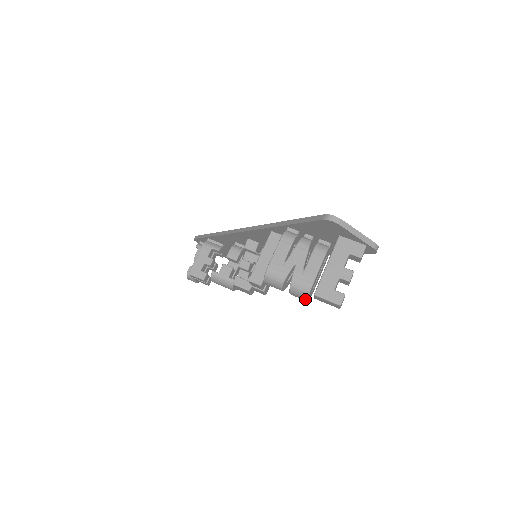
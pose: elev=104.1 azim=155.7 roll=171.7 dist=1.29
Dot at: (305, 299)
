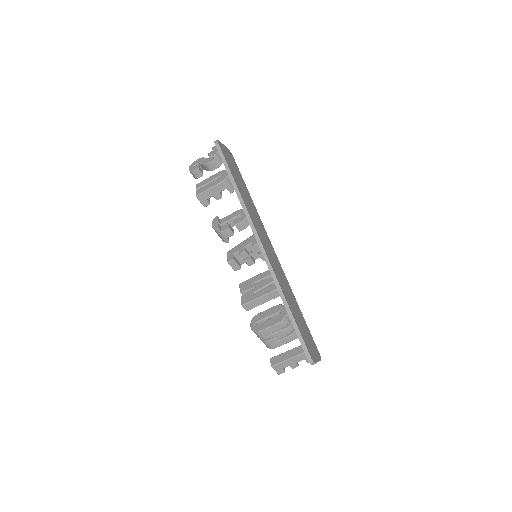
Dot at: occluded
